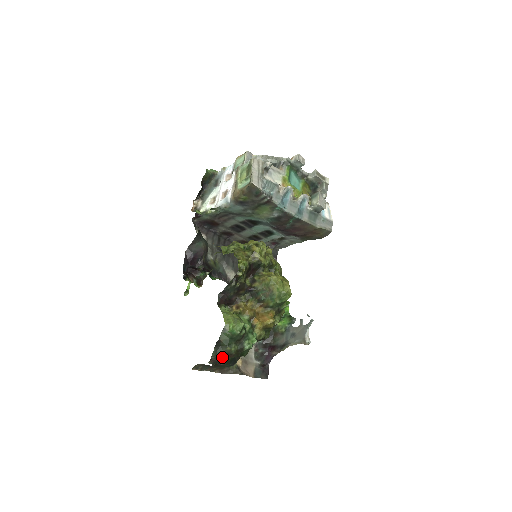
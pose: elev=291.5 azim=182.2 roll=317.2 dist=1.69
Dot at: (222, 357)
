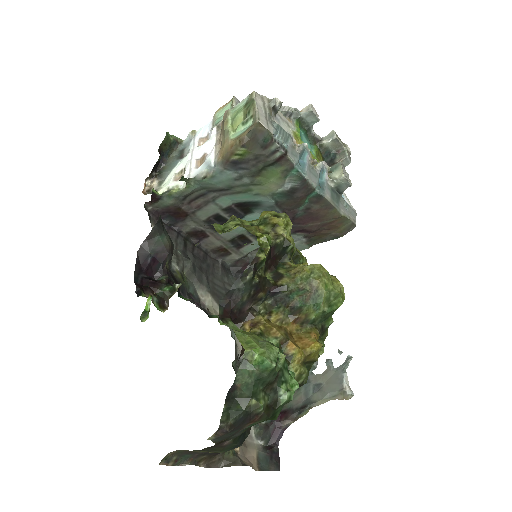
Dot at: (239, 422)
